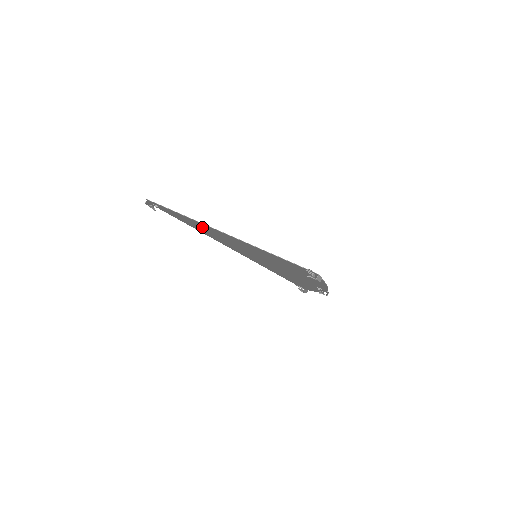
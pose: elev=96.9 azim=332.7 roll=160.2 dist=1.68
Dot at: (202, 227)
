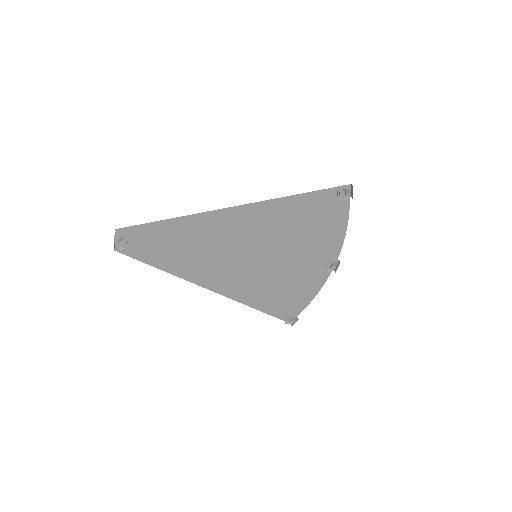
Dot at: (193, 237)
